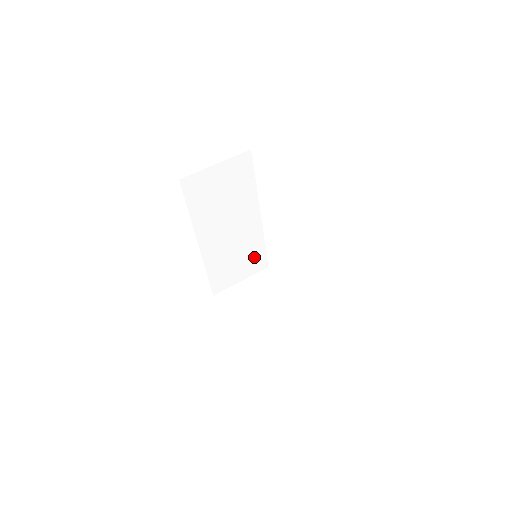
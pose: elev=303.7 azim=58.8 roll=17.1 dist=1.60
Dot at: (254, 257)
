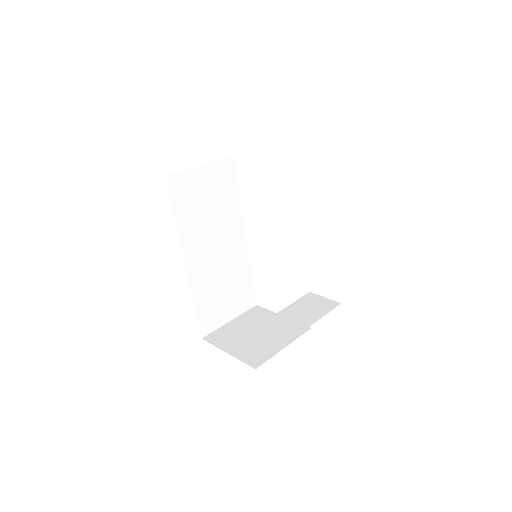
Dot at: (242, 289)
